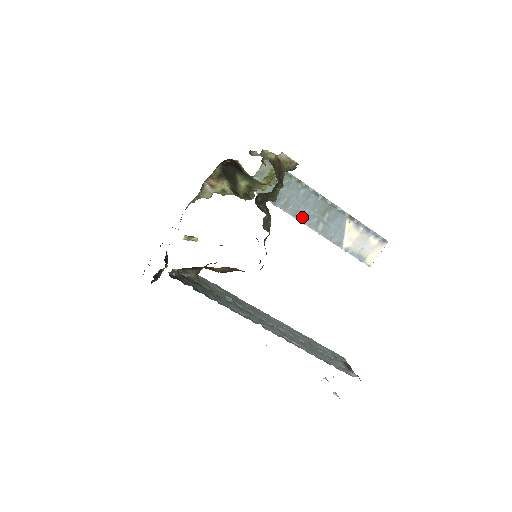
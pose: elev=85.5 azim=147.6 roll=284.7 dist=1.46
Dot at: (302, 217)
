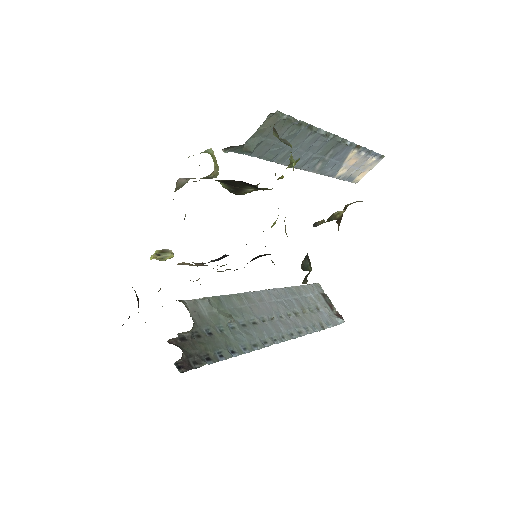
Dot at: (300, 164)
